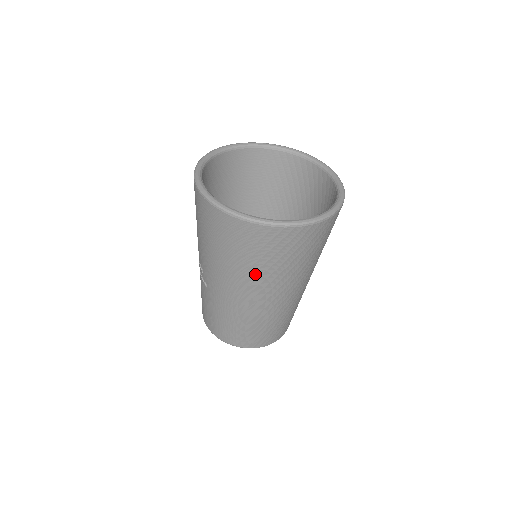
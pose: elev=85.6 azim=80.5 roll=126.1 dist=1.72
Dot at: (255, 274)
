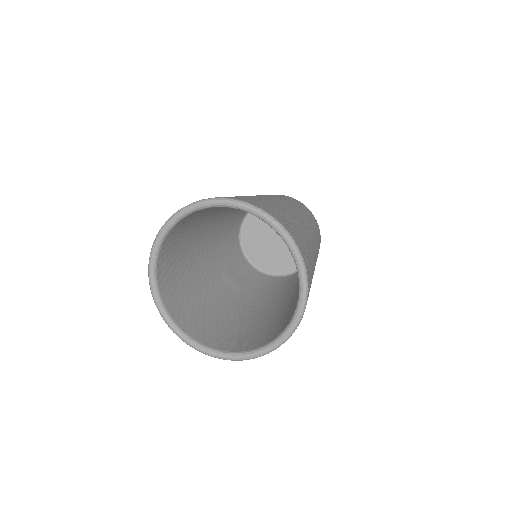
Dot at: occluded
